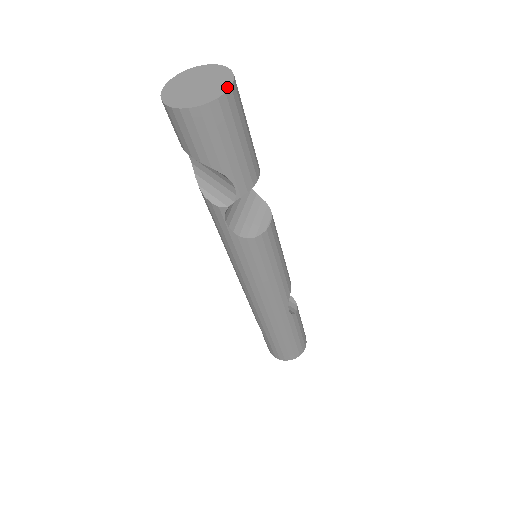
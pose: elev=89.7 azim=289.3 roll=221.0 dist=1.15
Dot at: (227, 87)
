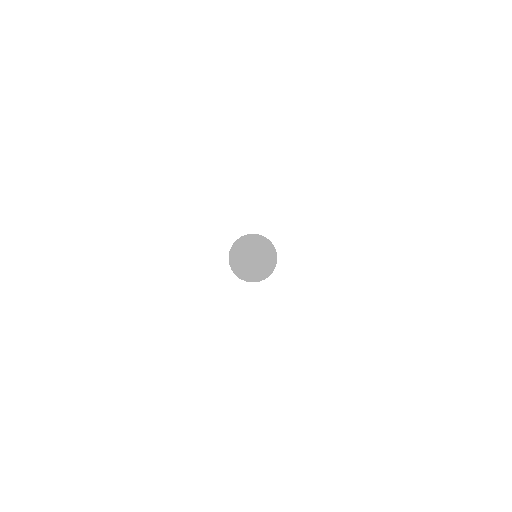
Dot at: (271, 271)
